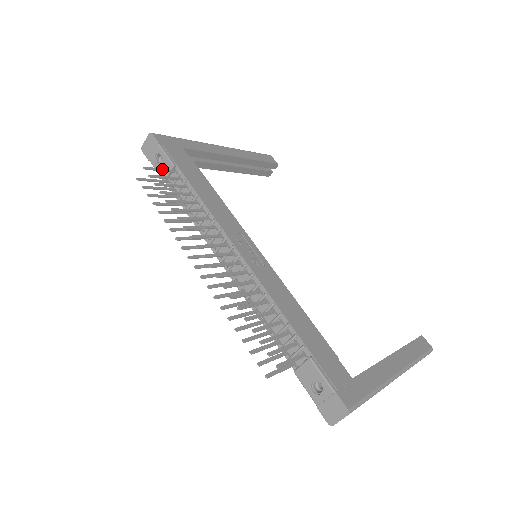
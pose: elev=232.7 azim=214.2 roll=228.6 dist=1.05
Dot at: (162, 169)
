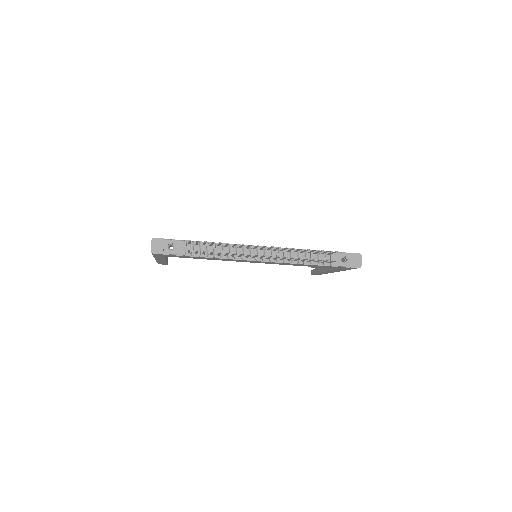
Dot at: (189, 242)
